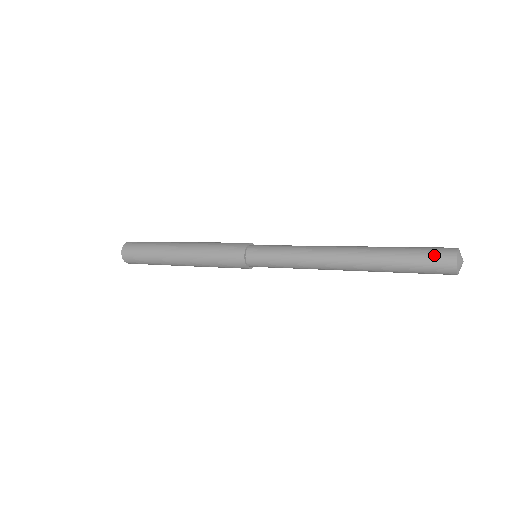
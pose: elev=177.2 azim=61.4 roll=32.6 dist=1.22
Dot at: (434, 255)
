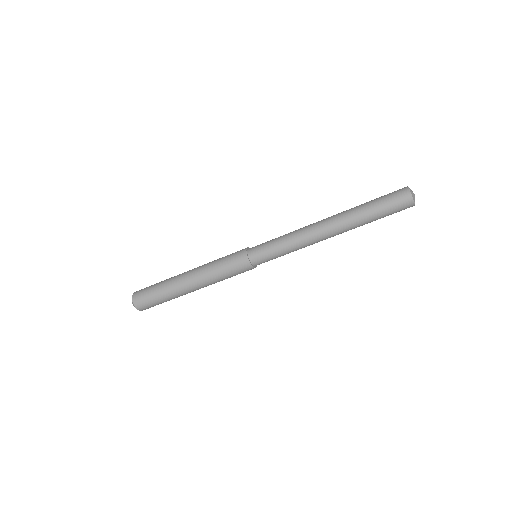
Dot at: occluded
